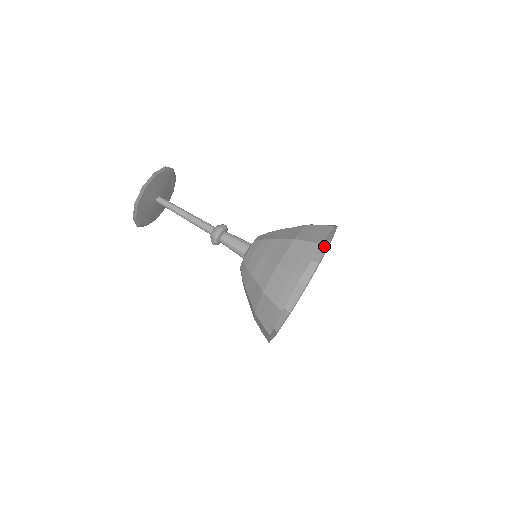
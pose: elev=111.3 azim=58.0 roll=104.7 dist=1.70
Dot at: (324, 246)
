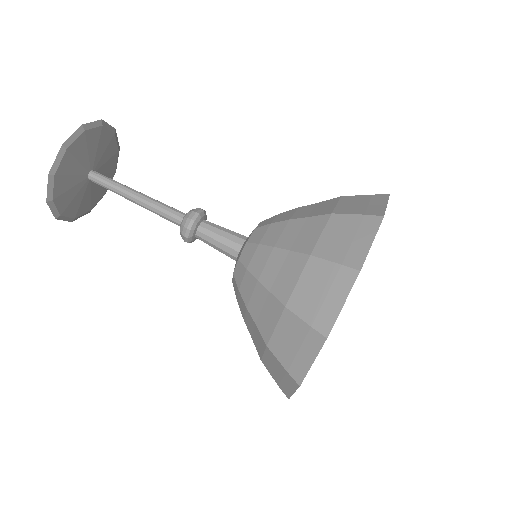
Dot at: occluded
